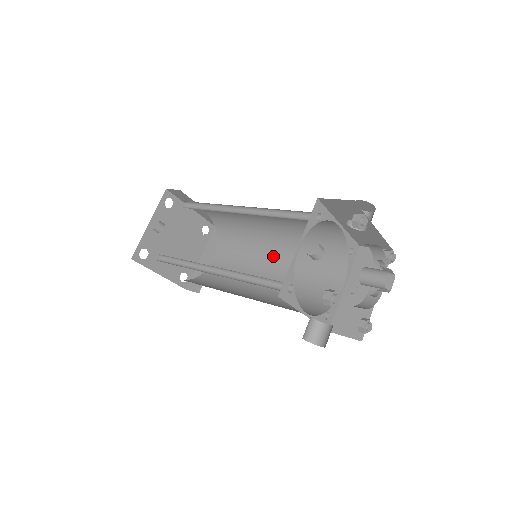
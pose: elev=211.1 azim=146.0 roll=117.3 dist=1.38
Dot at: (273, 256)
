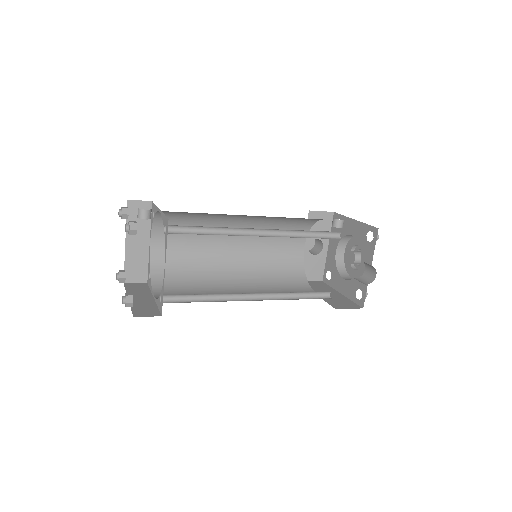
Dot at: (236, 285)
